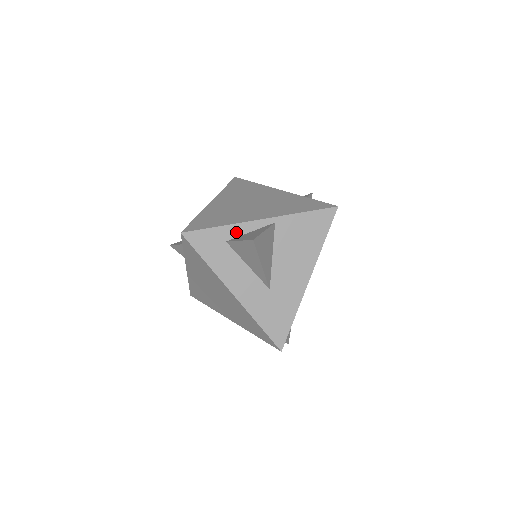
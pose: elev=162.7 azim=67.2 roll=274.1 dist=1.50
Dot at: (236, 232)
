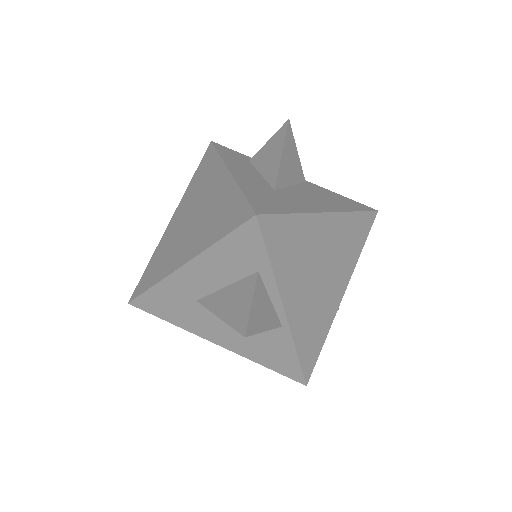
Dot at: occluded
